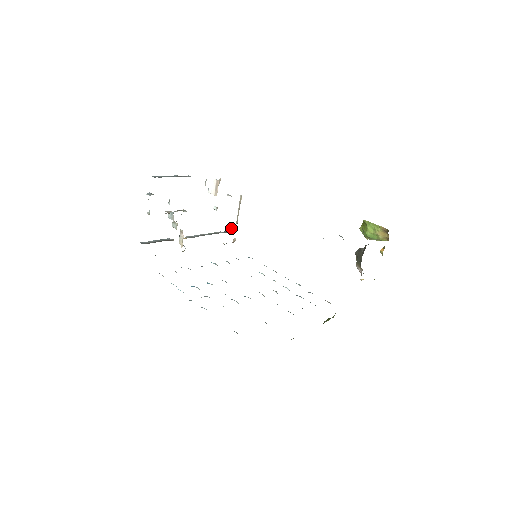
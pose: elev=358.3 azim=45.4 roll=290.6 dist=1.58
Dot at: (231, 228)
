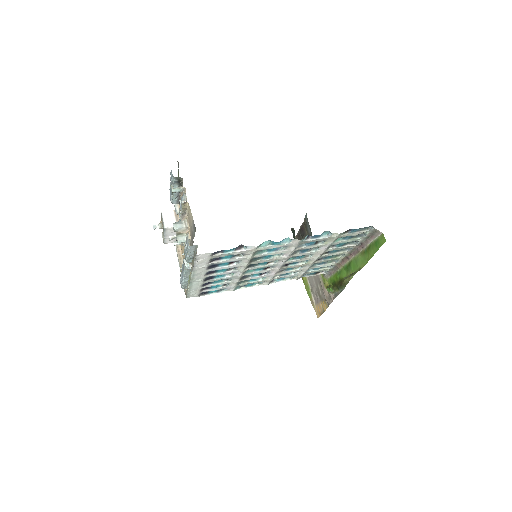
Dot at: occluded
